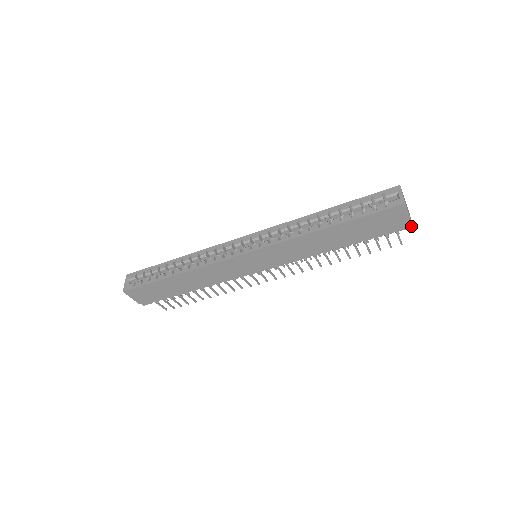
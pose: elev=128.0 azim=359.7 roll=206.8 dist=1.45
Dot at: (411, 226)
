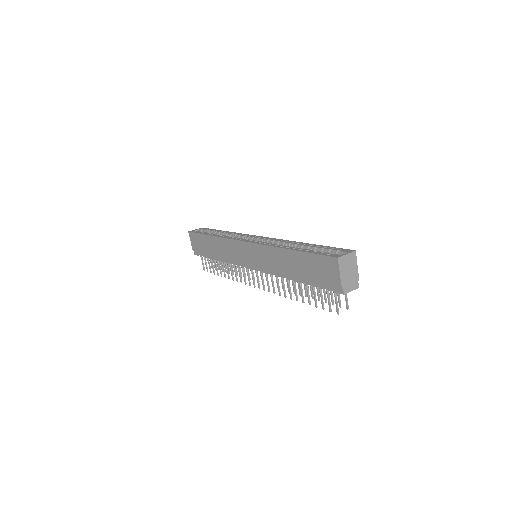
Dot at: (343, 292)
